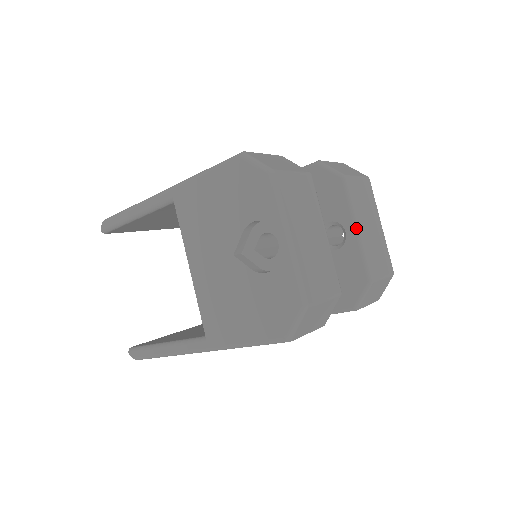
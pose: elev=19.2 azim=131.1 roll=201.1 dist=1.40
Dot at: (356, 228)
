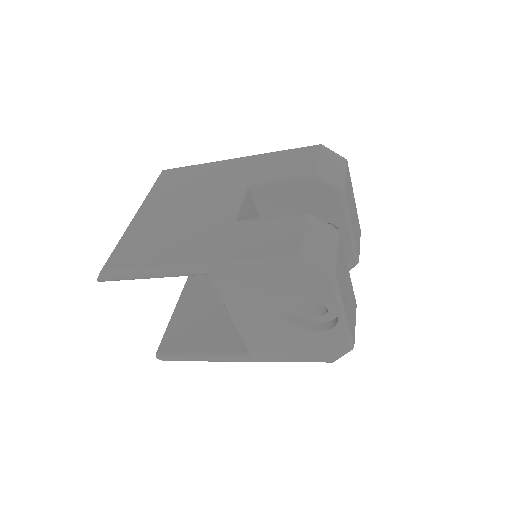
Dot at: (350, 229)
